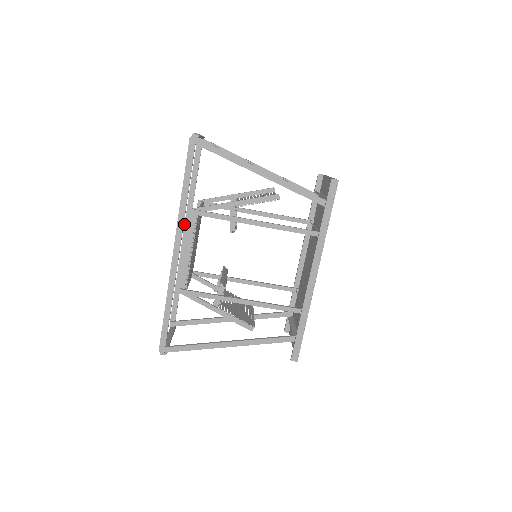
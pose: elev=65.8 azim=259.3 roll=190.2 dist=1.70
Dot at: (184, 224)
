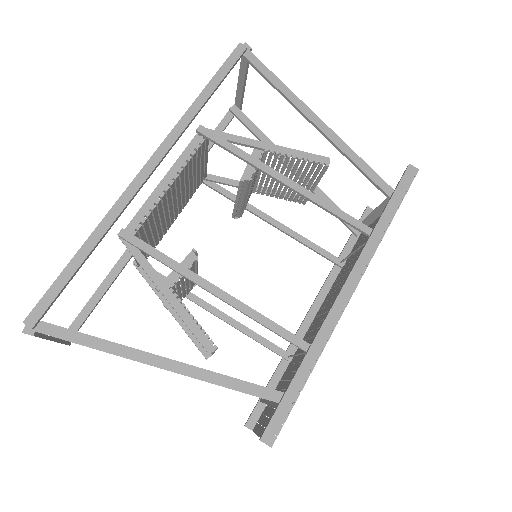
Dot at: occluded
